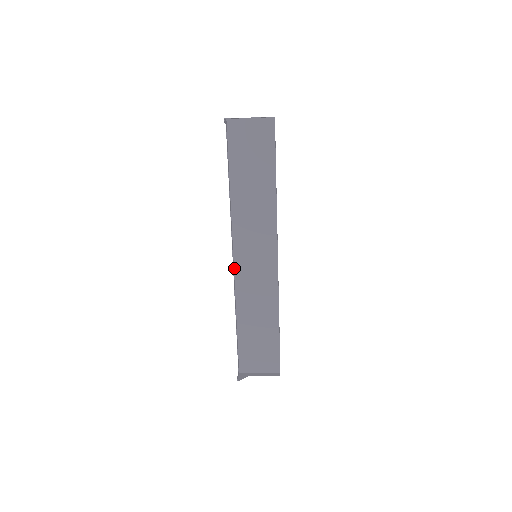
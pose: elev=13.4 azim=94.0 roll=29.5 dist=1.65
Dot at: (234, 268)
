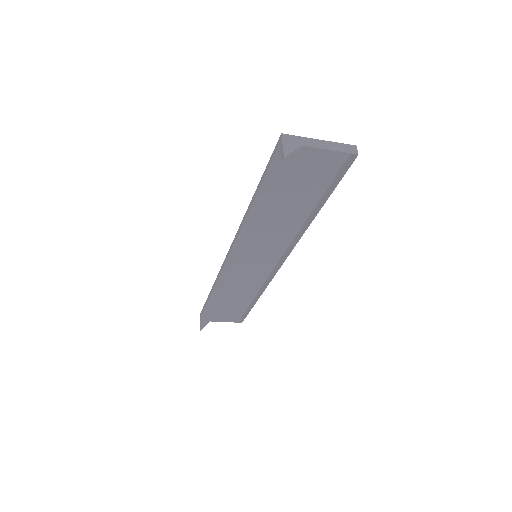
Dot at: (225, 260)
